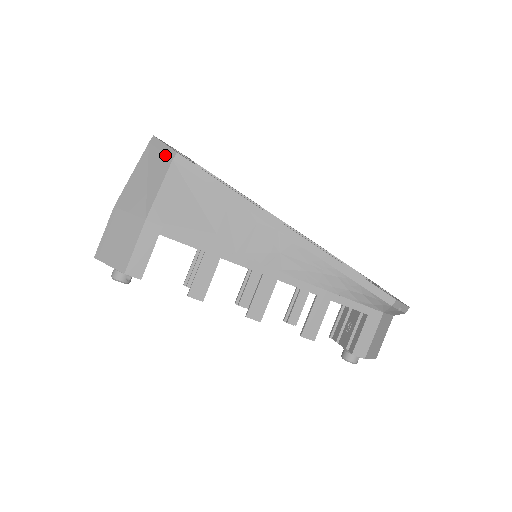
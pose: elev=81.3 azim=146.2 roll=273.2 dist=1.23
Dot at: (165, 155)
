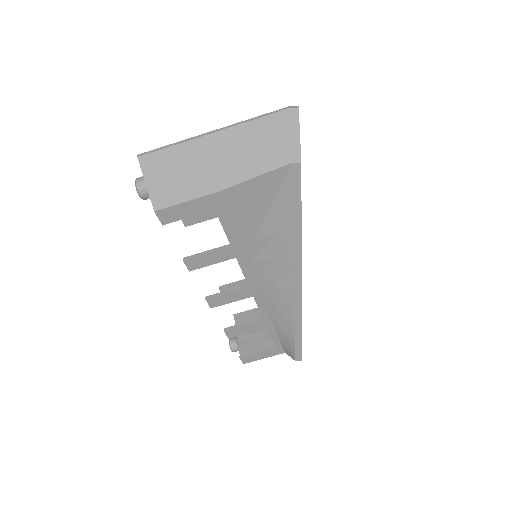
Dot at: (290, 148)
